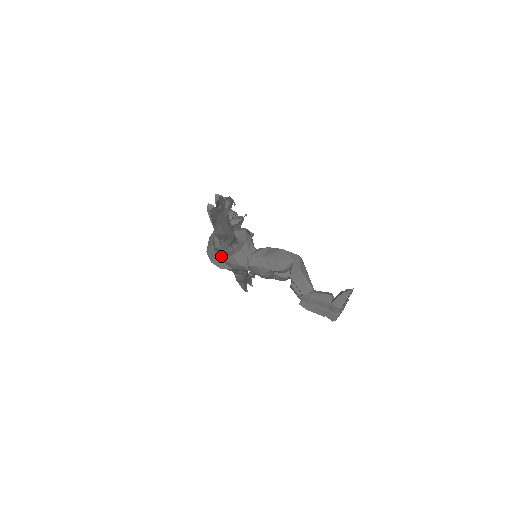
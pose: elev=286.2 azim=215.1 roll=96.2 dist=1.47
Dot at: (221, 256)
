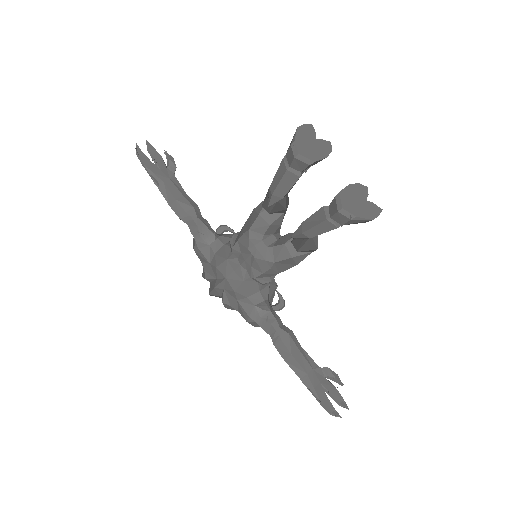
Dot at: (210, 268)
